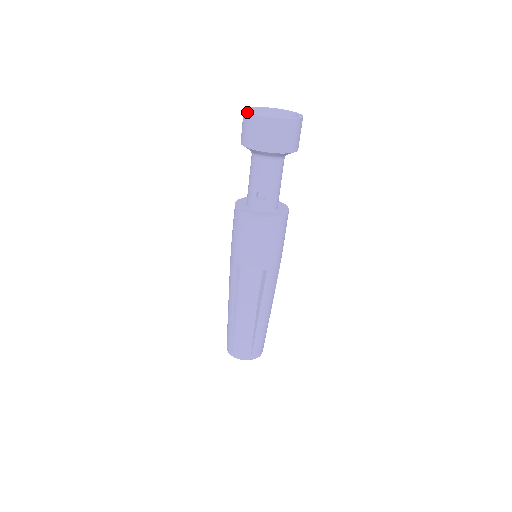
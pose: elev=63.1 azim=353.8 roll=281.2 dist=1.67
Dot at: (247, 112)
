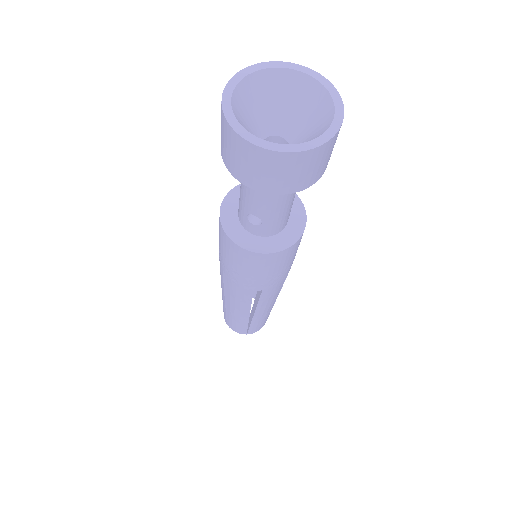
Dot at: (222, 111)
